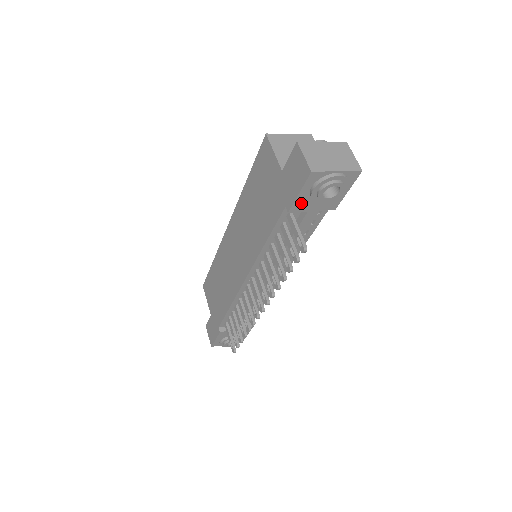
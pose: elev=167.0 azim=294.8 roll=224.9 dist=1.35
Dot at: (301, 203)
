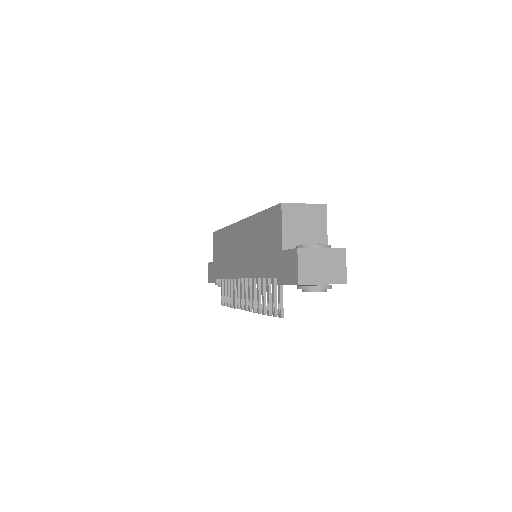
Dot at: occluded
